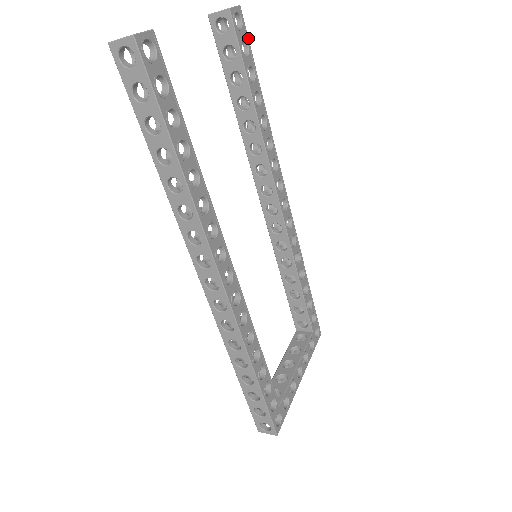
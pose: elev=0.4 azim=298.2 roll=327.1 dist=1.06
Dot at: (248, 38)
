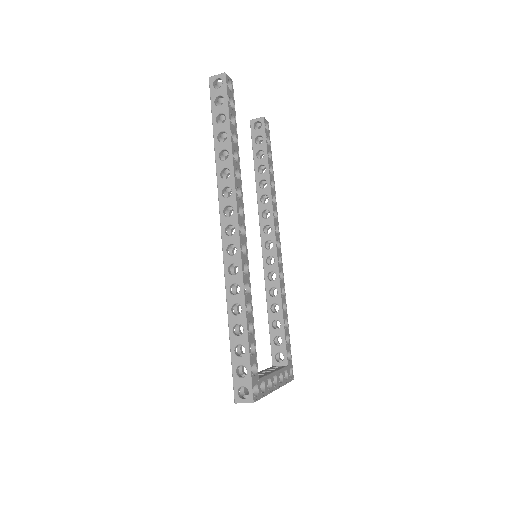
Dot at: occluded
